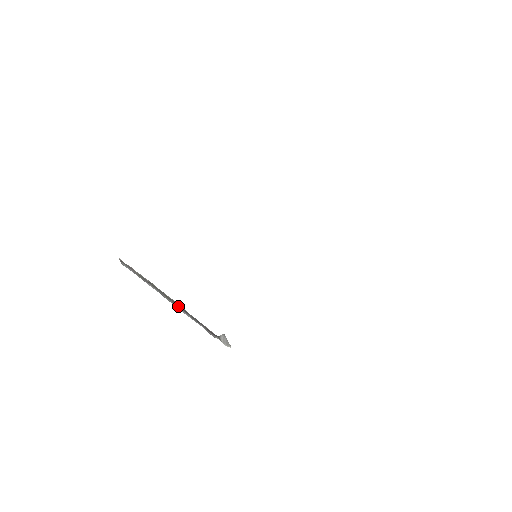
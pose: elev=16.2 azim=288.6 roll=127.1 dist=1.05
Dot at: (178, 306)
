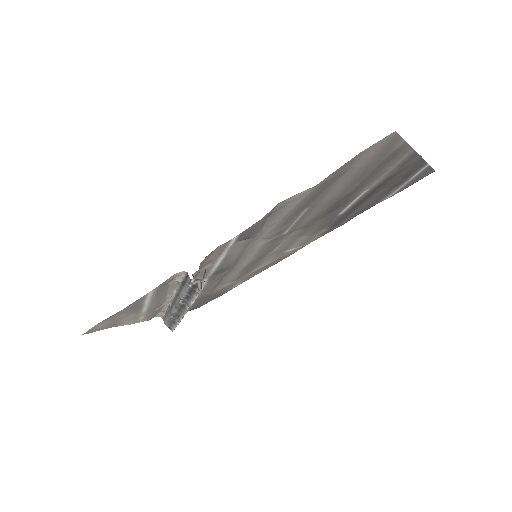
Dot at: (179, 294)
